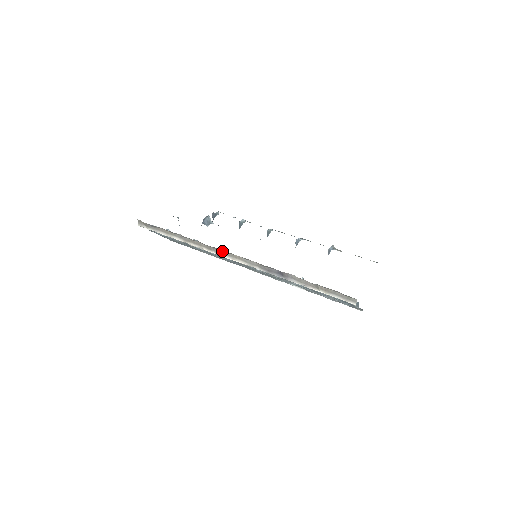
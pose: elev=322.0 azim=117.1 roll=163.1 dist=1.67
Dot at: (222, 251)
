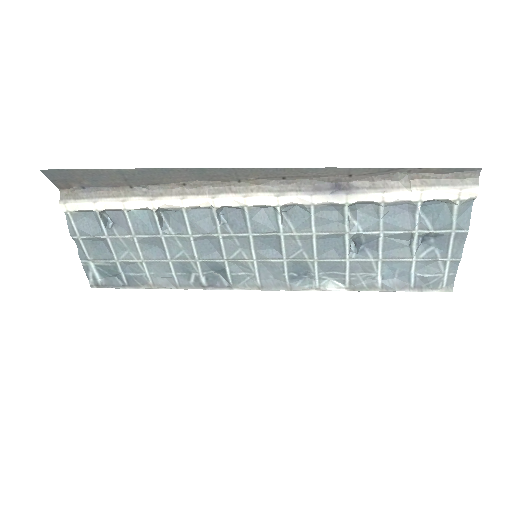
Dot at: (225, 188)
